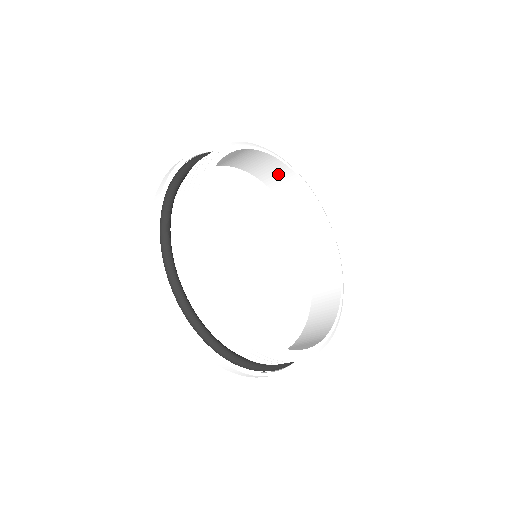
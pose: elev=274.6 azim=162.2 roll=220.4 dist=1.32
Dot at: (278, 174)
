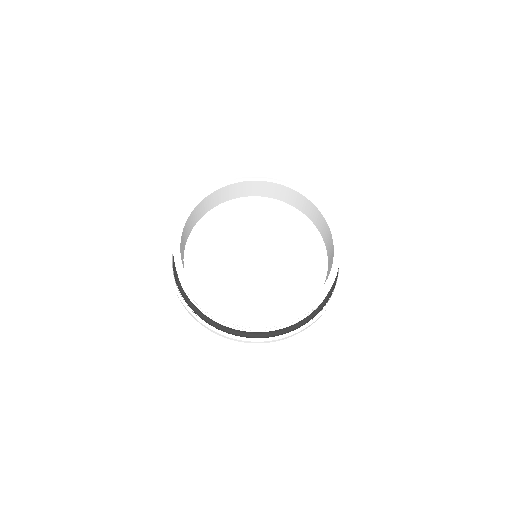
Dot at: (313, 212)
